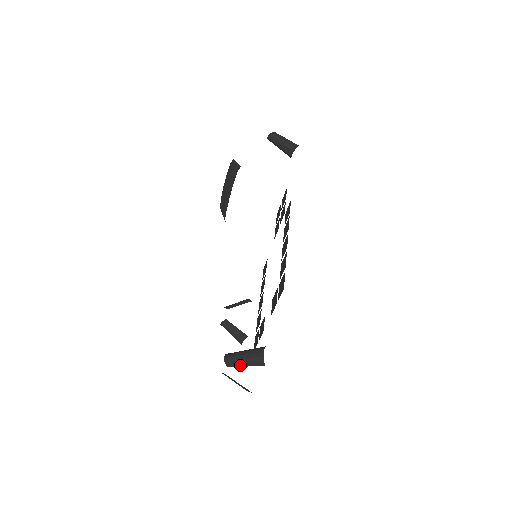
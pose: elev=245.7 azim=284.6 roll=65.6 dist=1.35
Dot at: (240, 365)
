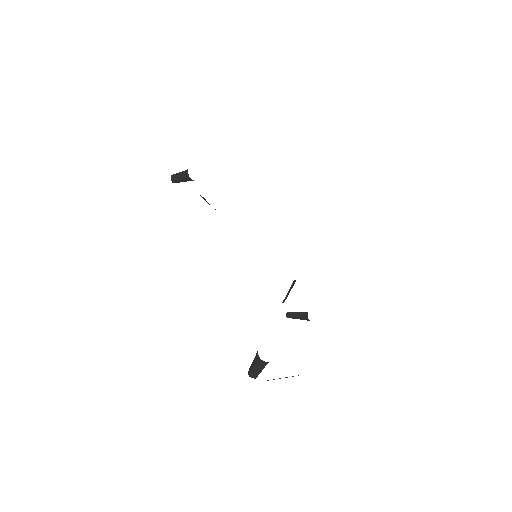
Dot at: (258, 373)
